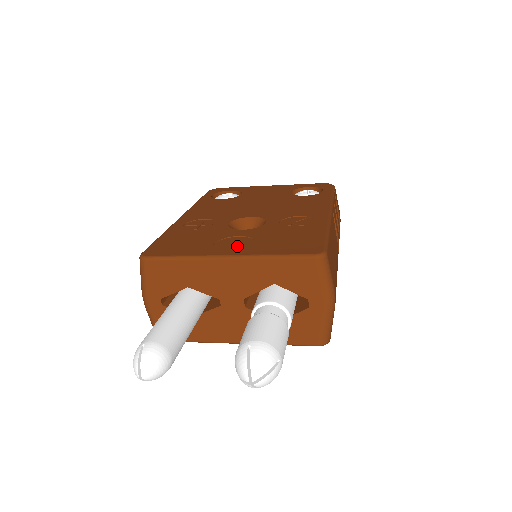
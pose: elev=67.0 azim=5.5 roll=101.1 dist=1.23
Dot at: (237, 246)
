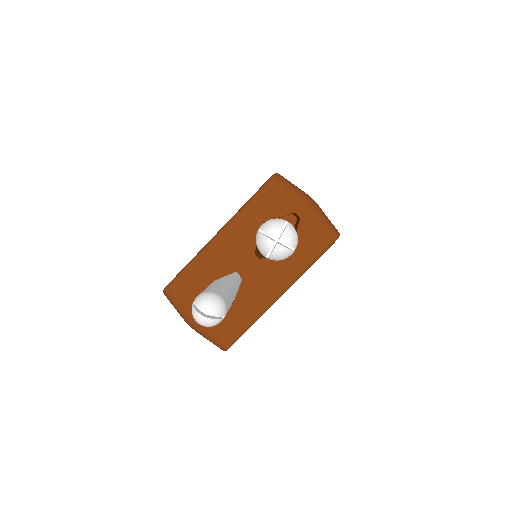
Dot at: occluded
